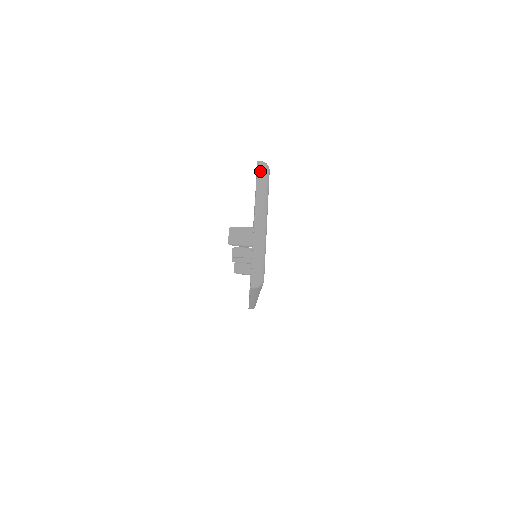
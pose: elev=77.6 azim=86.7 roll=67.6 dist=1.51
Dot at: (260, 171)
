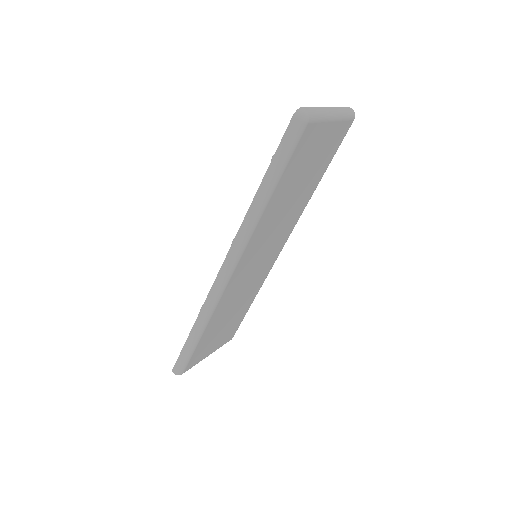
Dot at: (349, 108)
